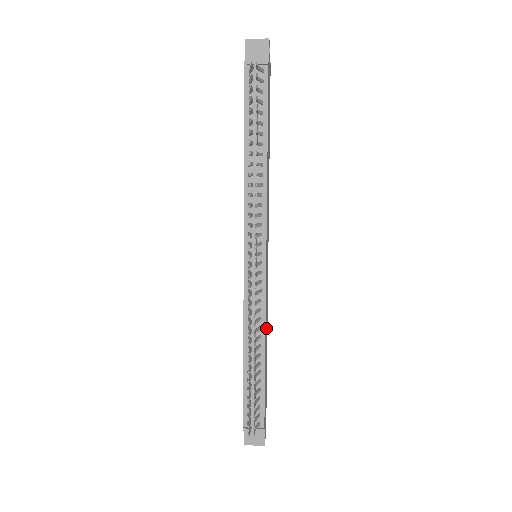
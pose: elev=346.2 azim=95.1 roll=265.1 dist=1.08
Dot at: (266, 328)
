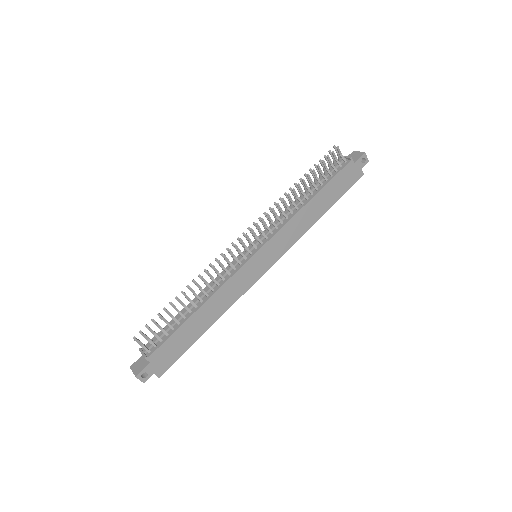
Dot at: (219, 304)
